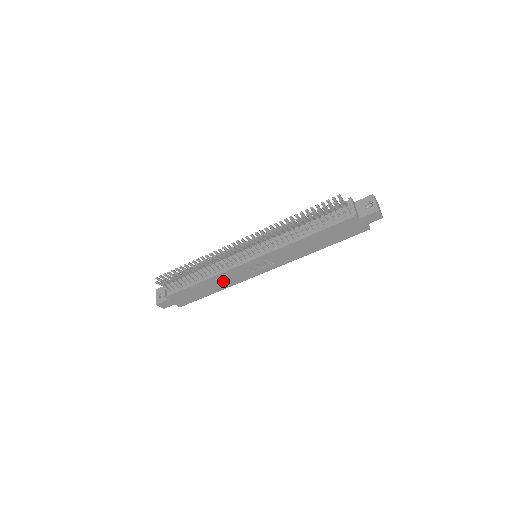
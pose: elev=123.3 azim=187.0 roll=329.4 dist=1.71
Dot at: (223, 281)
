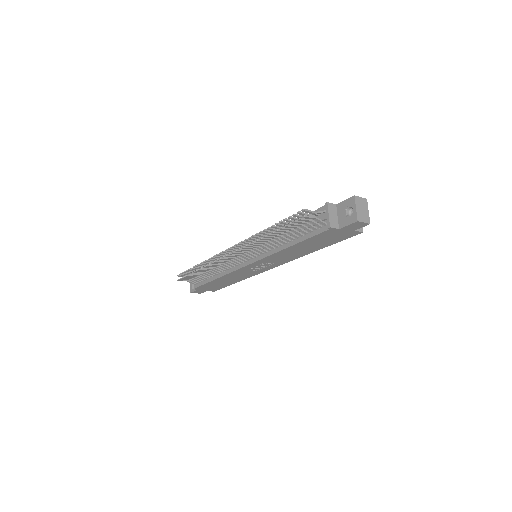
Dot at: (235, 277)
